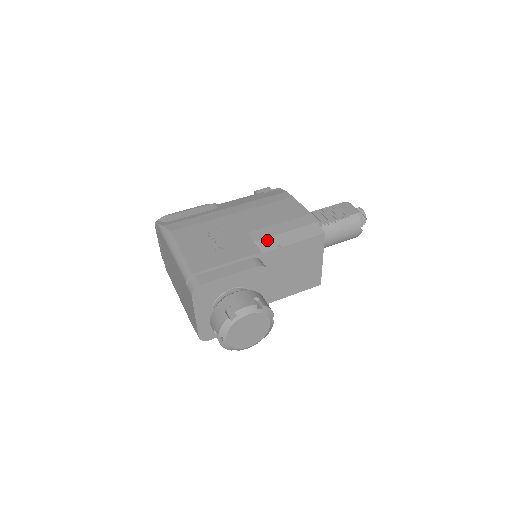
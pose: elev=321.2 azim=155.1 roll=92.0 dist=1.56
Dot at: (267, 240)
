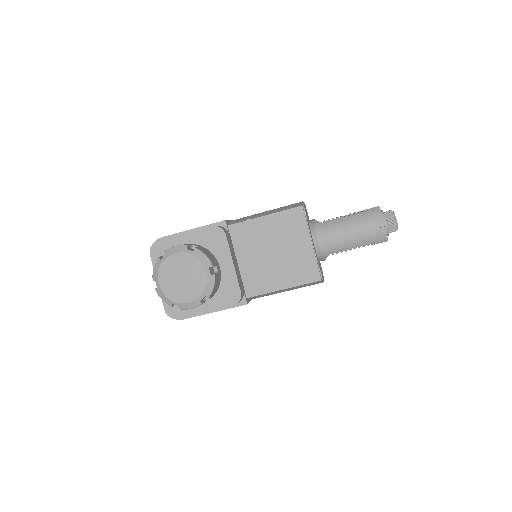
Dot at: (243, 218)
